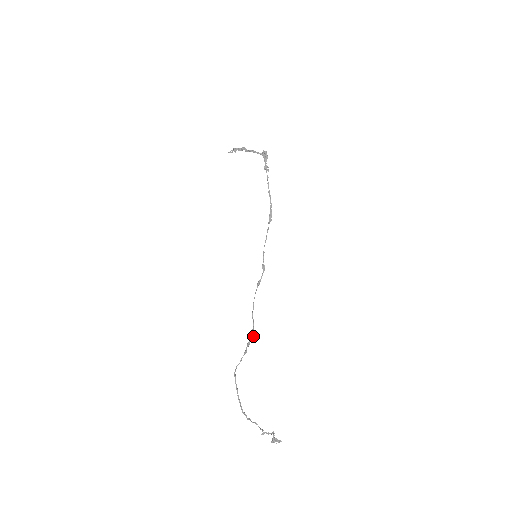
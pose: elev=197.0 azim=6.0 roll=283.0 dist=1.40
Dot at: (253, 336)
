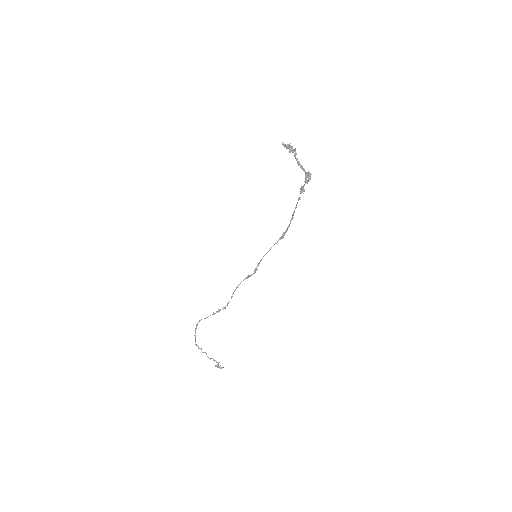
Dot at: (225, 308)
